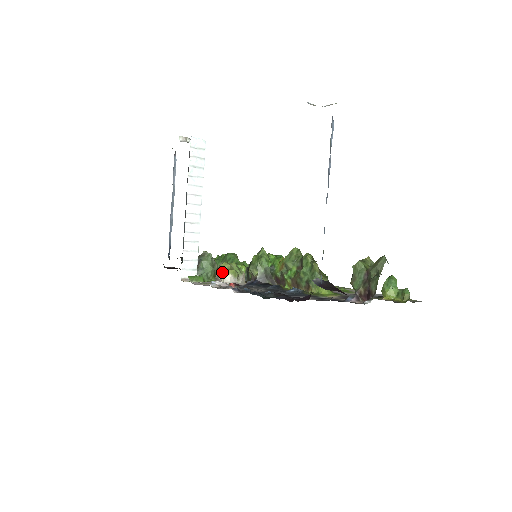
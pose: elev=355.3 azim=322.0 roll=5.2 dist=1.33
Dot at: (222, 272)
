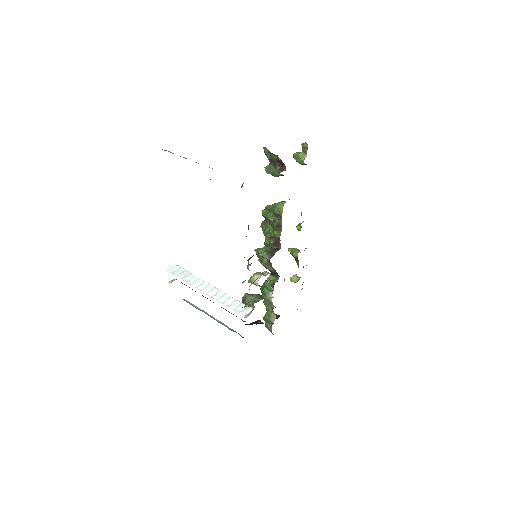
Dot at: (251, 282)
